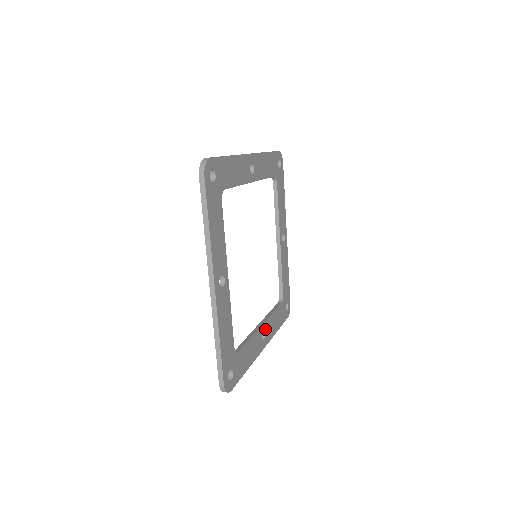
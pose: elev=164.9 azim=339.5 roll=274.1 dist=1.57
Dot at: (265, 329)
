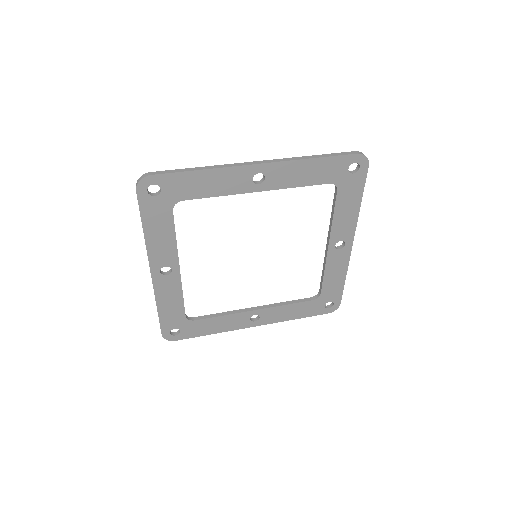
Dot at: (261, 314)
